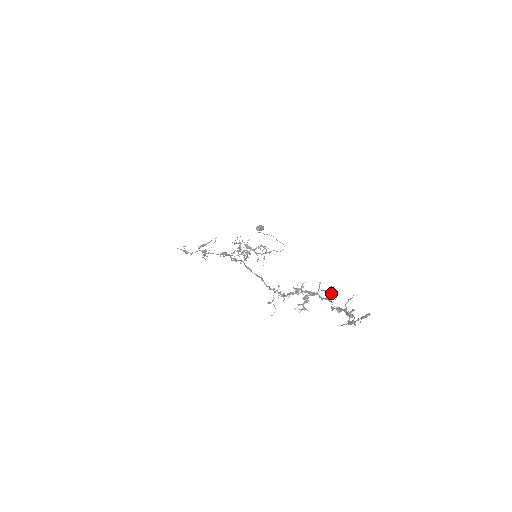
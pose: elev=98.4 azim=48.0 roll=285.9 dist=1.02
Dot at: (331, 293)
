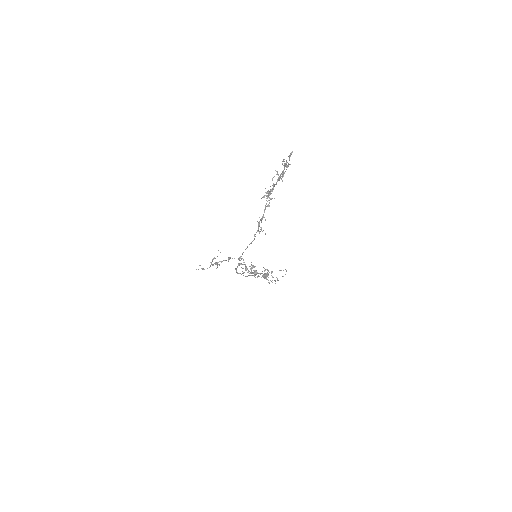
Dot at: occluded
